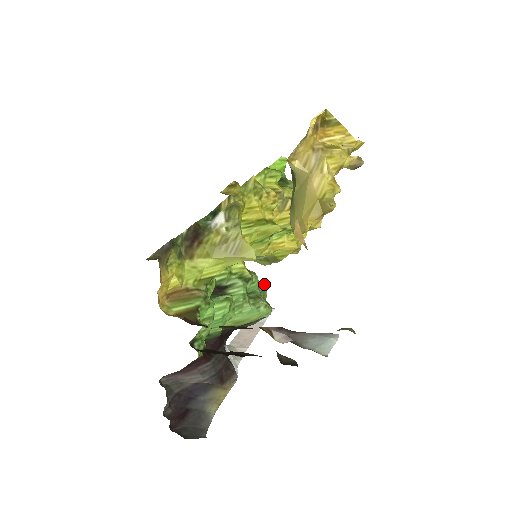
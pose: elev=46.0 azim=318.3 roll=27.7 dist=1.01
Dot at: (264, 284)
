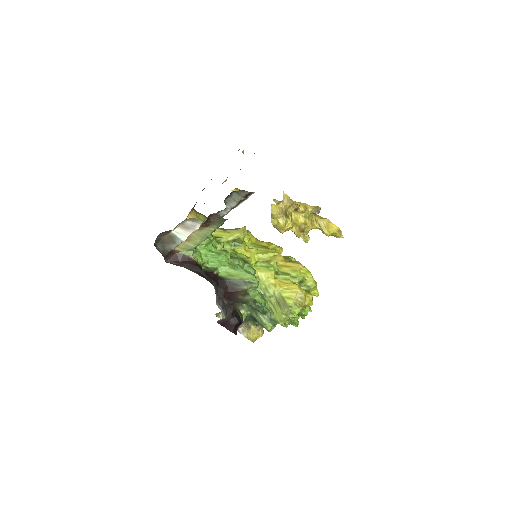
Dot at: (270, 308)
